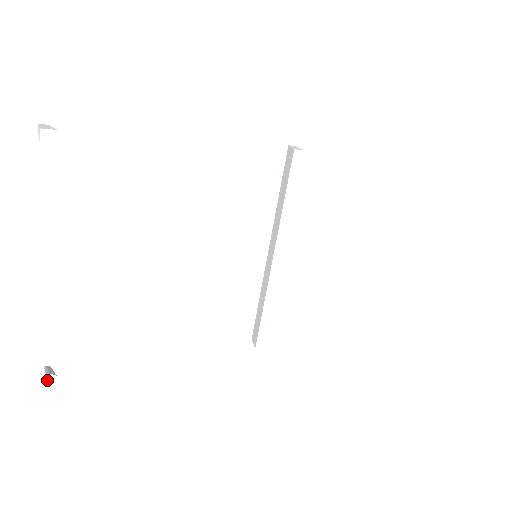
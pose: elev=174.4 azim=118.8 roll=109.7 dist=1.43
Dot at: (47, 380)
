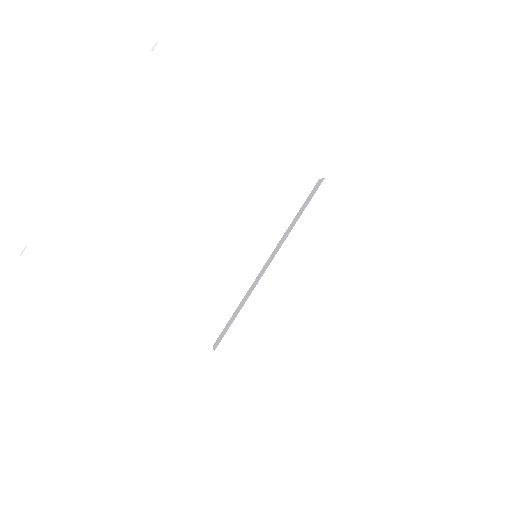
Dot at: (23, 254)
